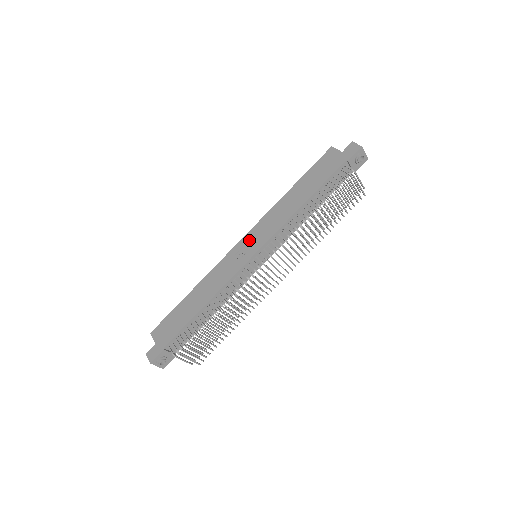
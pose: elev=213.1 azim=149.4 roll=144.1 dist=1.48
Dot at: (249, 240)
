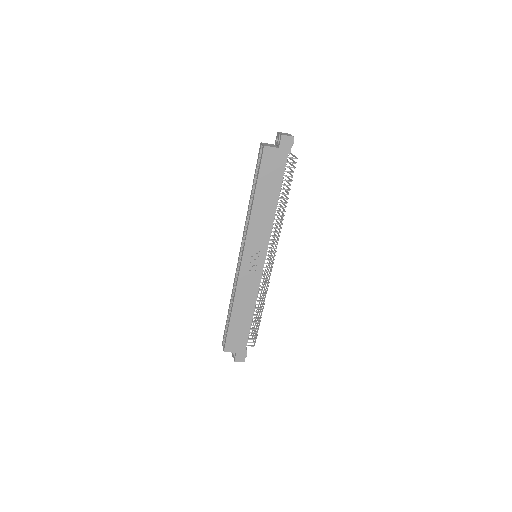
Dot at: (250, 254)
